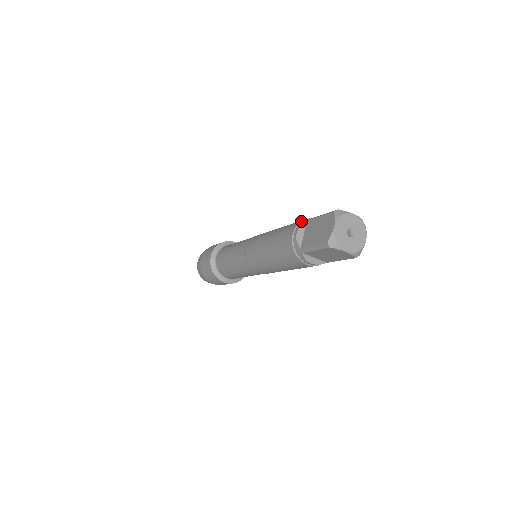
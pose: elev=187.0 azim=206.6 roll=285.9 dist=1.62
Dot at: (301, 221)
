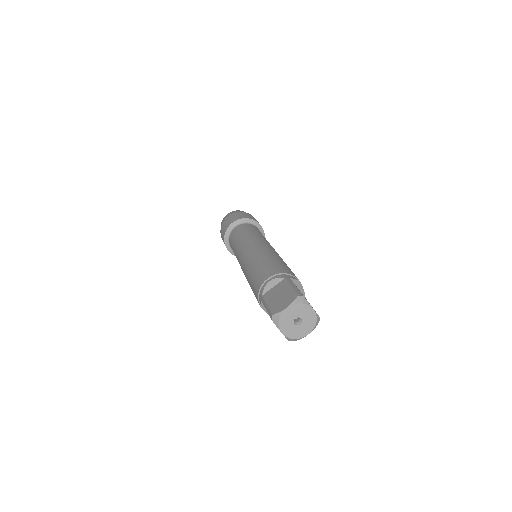
Dot at: (258, 296)
